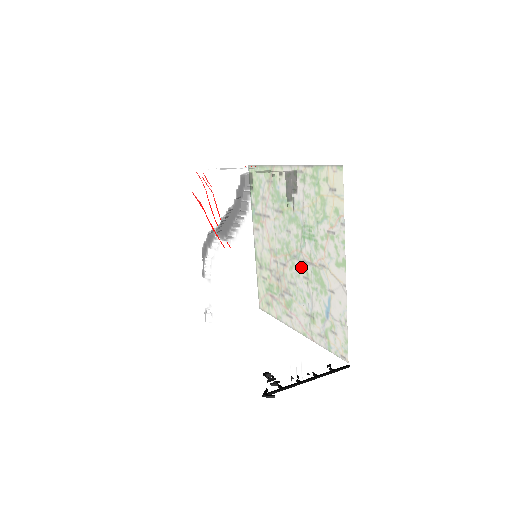
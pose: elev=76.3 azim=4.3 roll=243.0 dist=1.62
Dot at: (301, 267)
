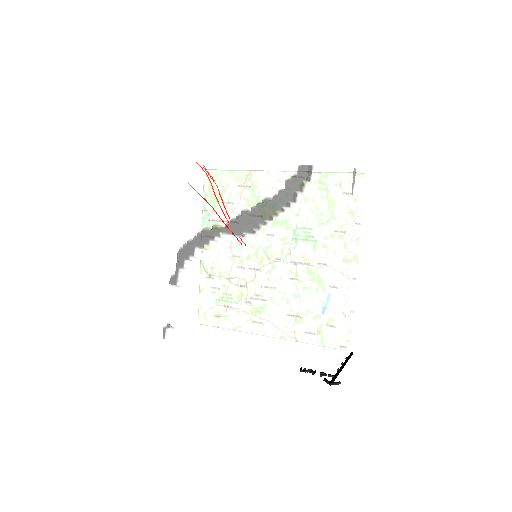
Dot at: (348, 257)
